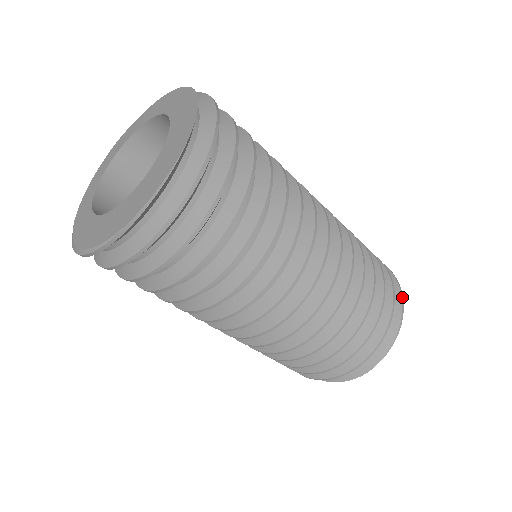
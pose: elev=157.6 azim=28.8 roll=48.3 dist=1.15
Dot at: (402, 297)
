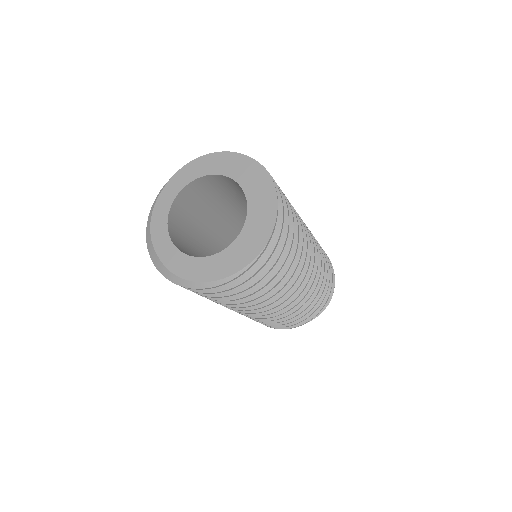
Dot at: occluded
